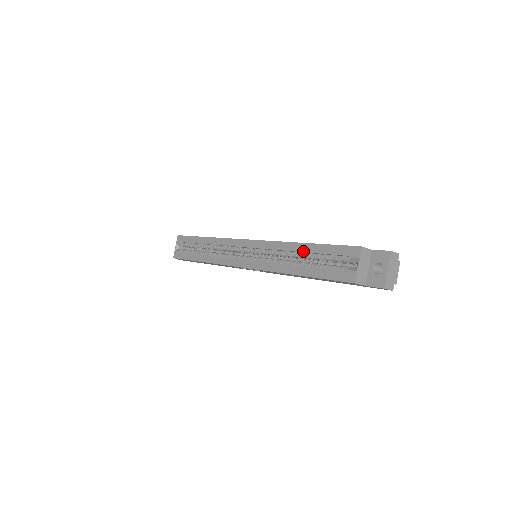
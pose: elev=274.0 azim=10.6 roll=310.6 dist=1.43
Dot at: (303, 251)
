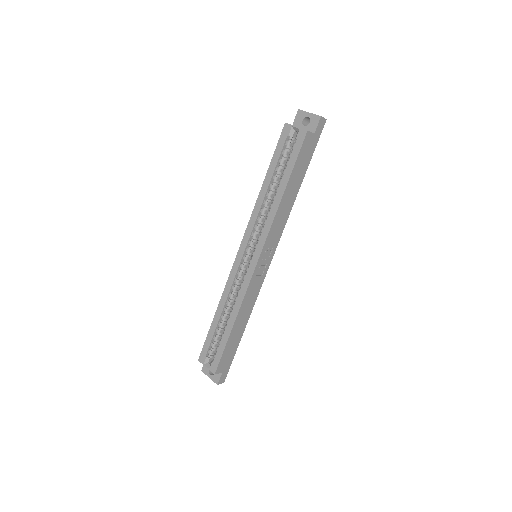
Dot at: (269, 183)
